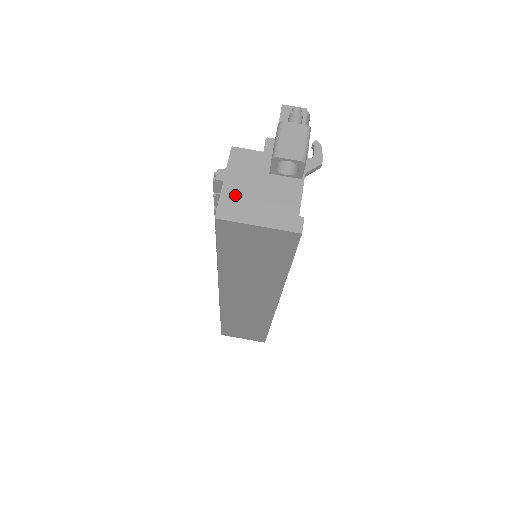
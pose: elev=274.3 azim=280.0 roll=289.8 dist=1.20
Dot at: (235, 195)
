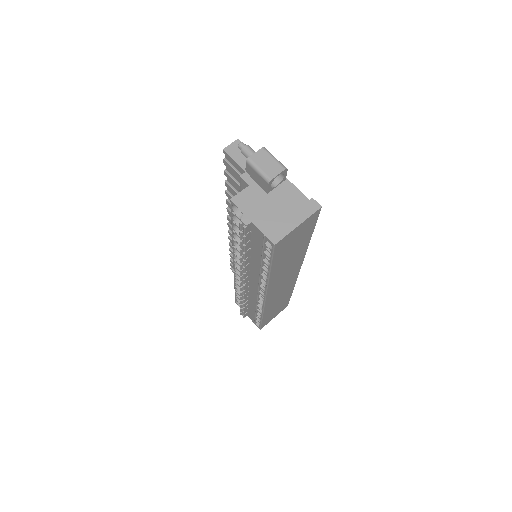
Dot at: (267, 223)
